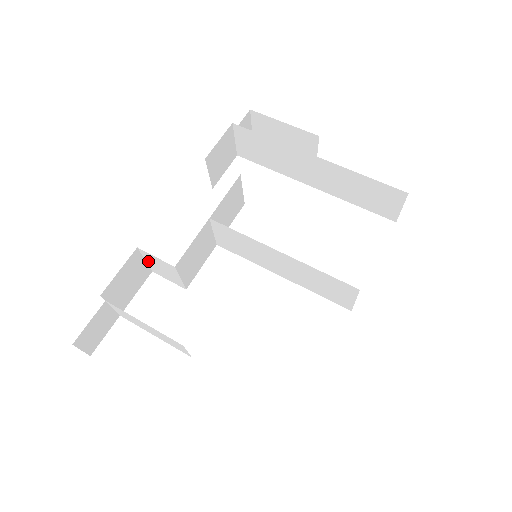
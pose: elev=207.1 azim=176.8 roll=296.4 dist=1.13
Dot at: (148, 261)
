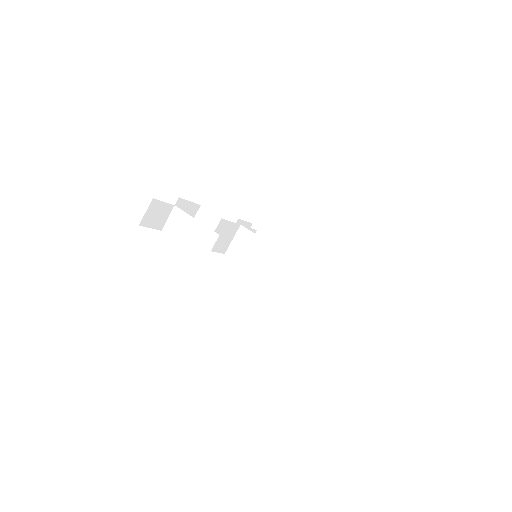
Dot at: occluded
